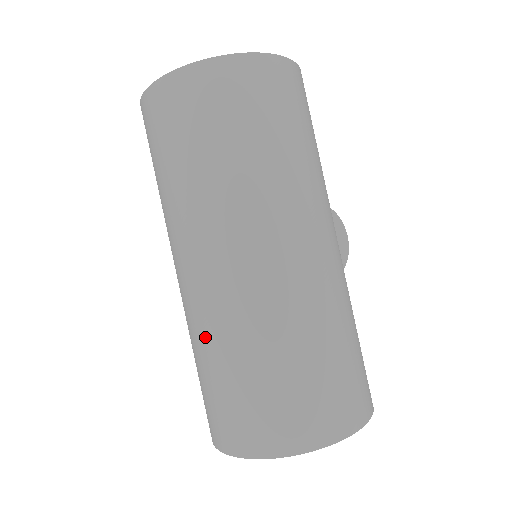
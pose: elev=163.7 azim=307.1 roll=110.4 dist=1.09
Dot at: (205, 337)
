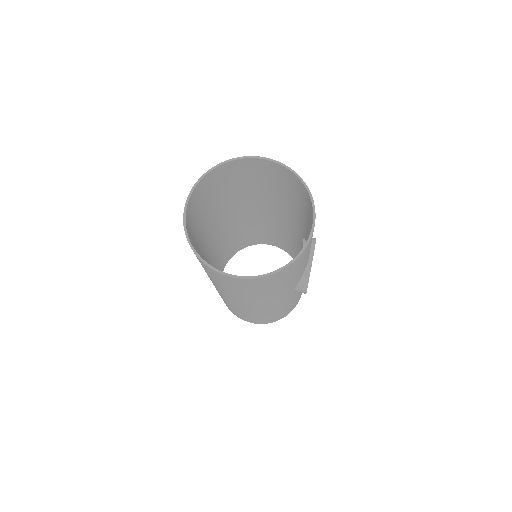
Dot at: occluded
